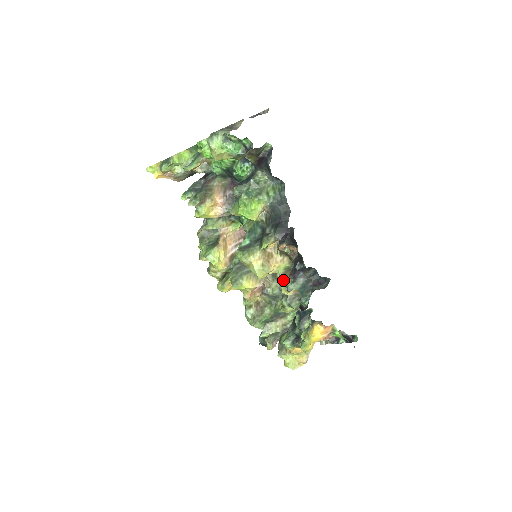
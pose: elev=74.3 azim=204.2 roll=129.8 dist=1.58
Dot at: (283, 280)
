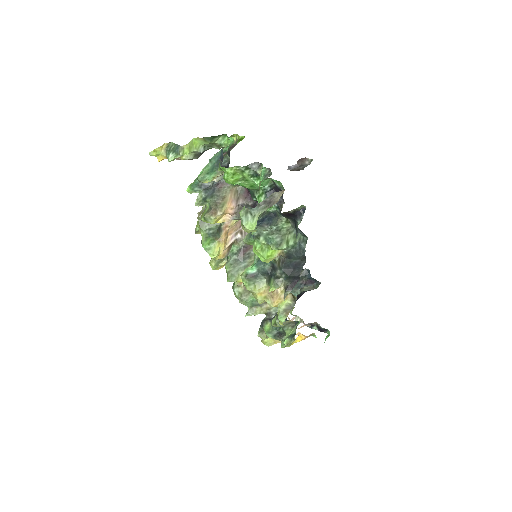
Dot at: (283, 316)
